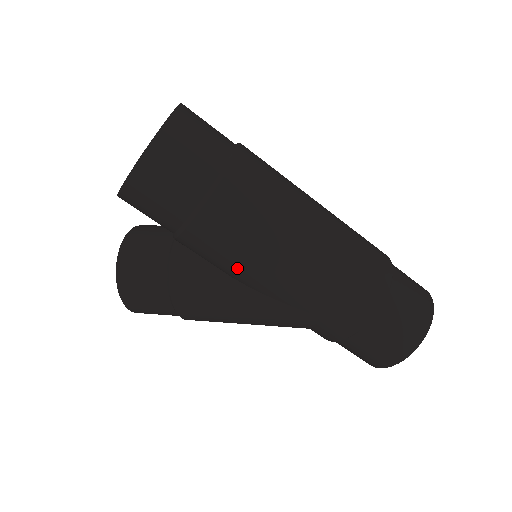
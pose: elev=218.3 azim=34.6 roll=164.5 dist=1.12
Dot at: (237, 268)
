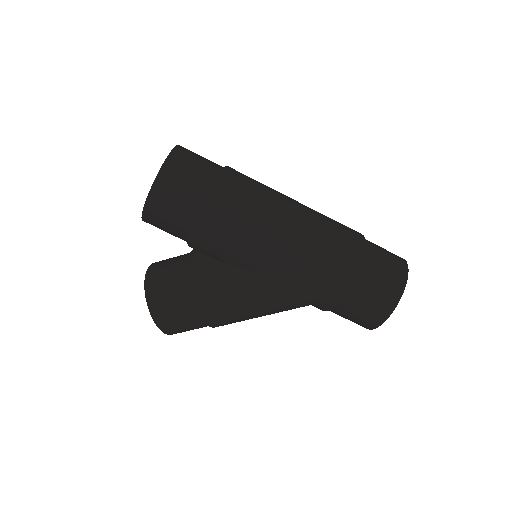
Dot at: (242, 251)
